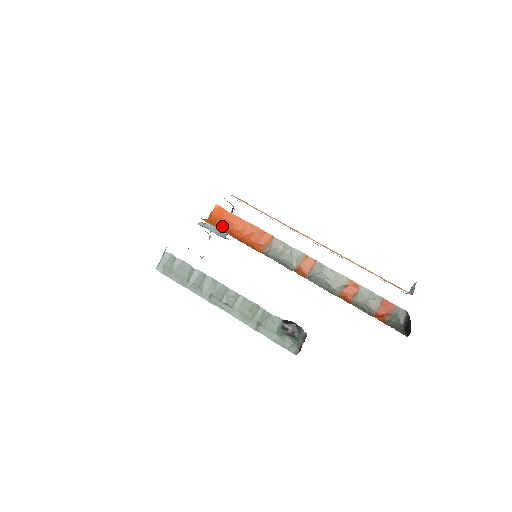
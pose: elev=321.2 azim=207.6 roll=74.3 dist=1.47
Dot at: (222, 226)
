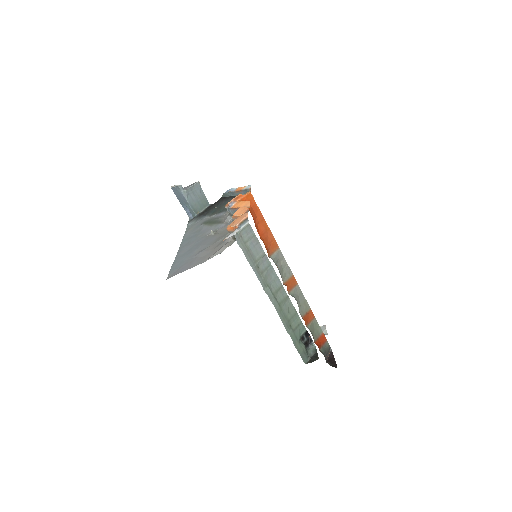
Dot at: (252, 216)
